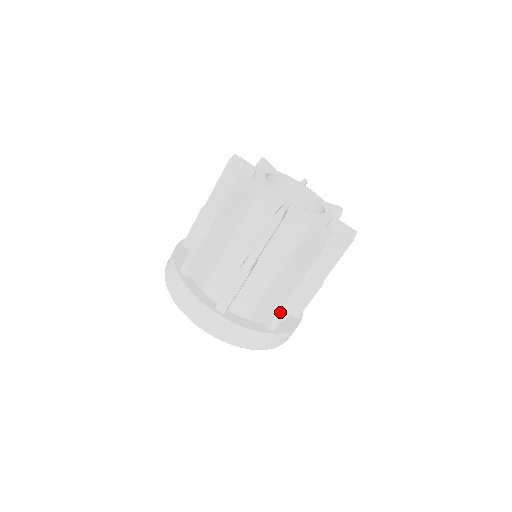
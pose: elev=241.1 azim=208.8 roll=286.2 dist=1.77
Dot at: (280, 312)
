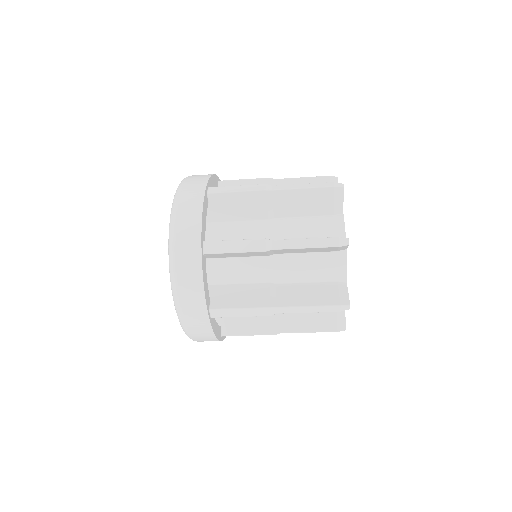
Dot at: (247, 335)
